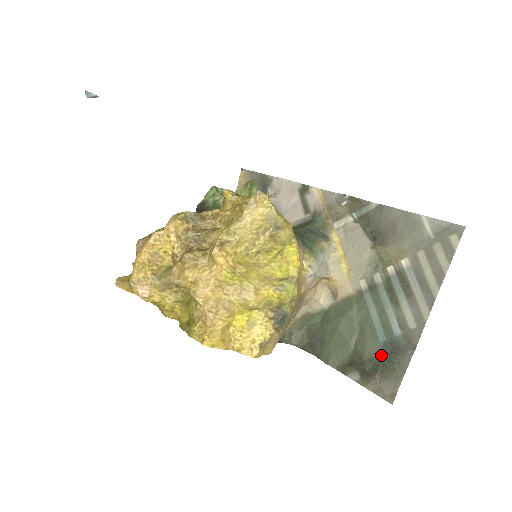
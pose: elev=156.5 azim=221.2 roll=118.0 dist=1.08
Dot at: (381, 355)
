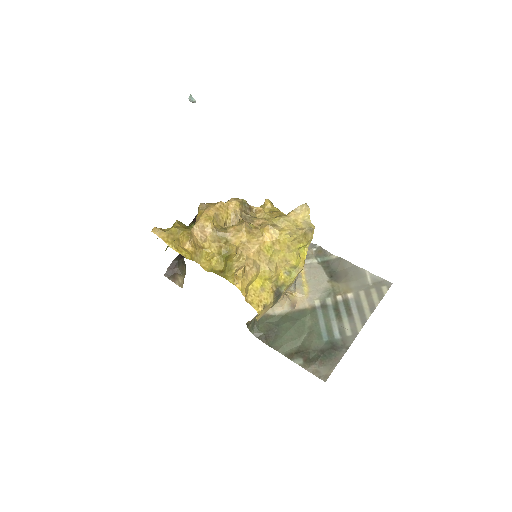
Dot at: (323, 349)
